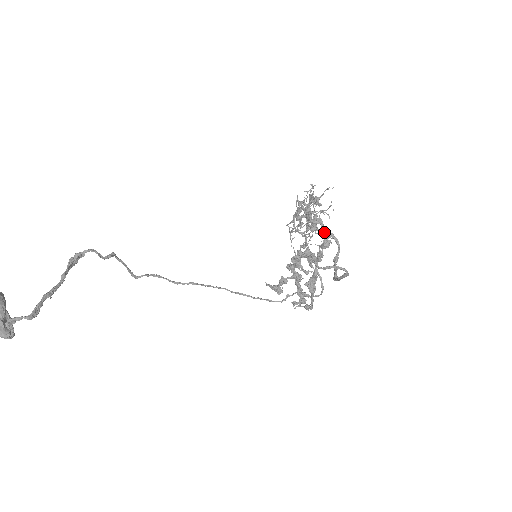
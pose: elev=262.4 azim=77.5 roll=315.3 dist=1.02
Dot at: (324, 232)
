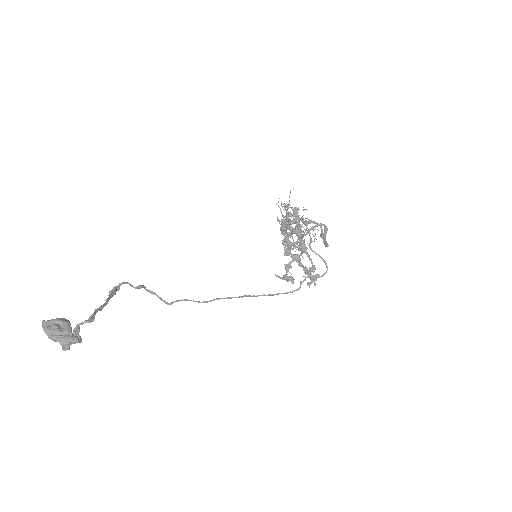
Dot at: (304, 224)
